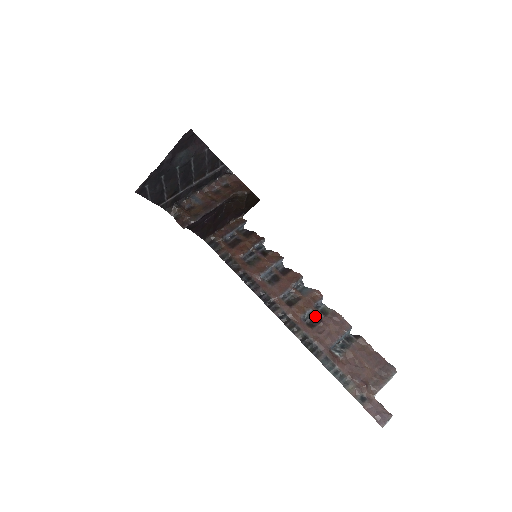
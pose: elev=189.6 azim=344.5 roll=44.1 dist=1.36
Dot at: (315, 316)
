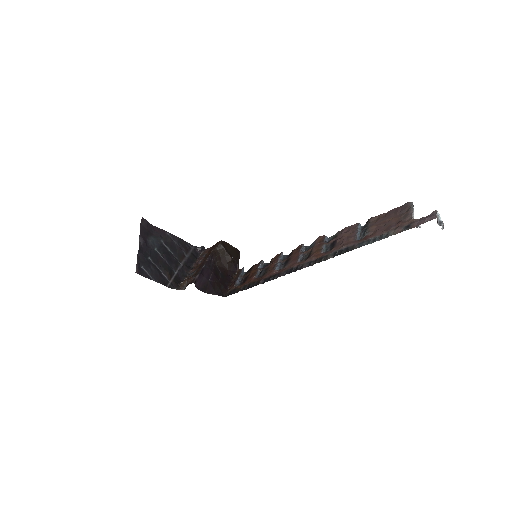
Dot at: (331, 244)
